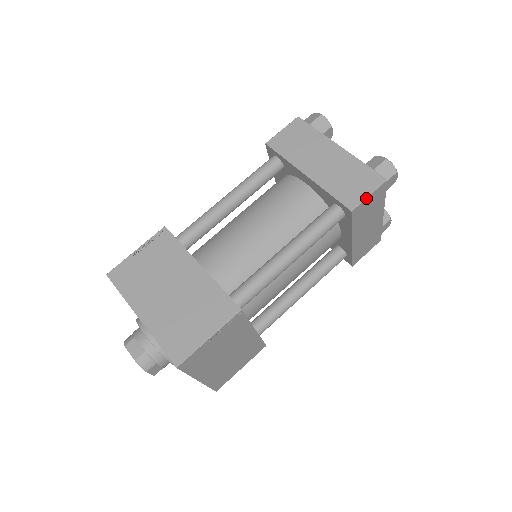
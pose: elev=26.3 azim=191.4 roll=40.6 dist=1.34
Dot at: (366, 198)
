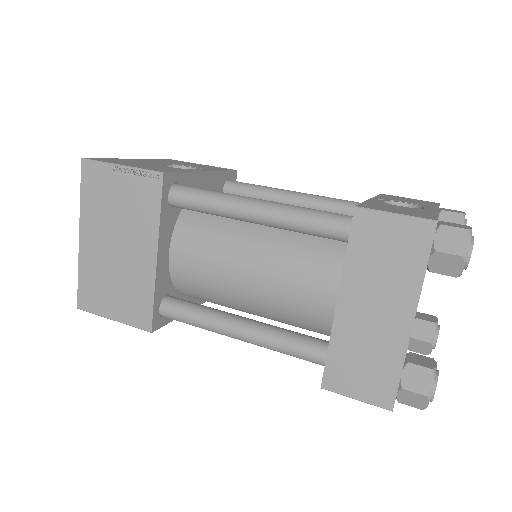
Dot at: (349, 397)
